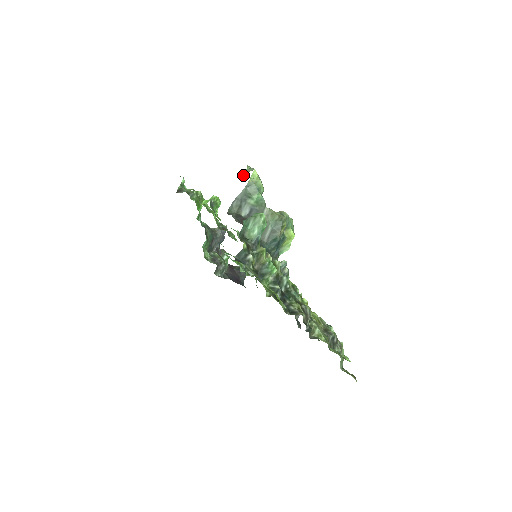
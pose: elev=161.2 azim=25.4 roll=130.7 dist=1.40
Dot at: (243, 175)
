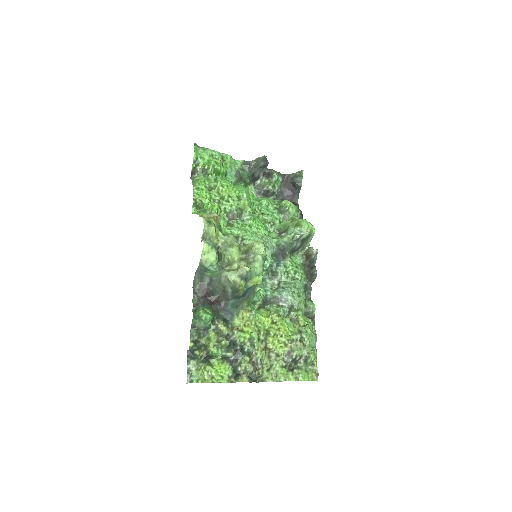
Dot at: (201, 239)
